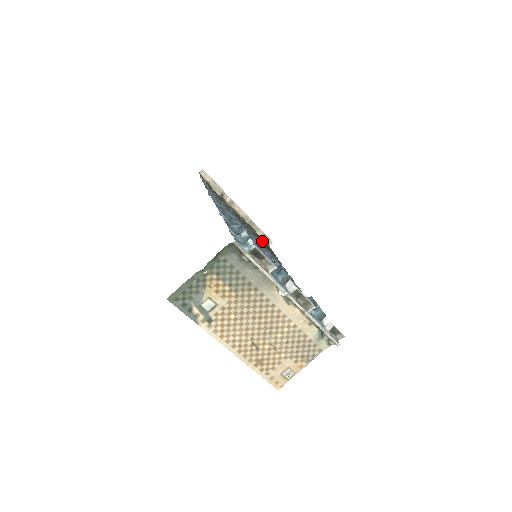
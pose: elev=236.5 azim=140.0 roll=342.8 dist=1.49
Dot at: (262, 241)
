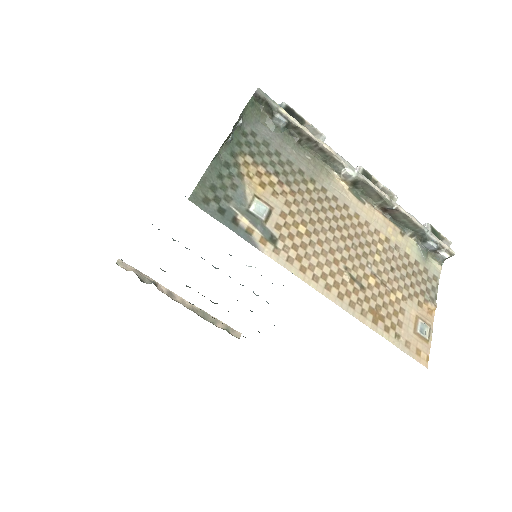
Dot at: occluded
